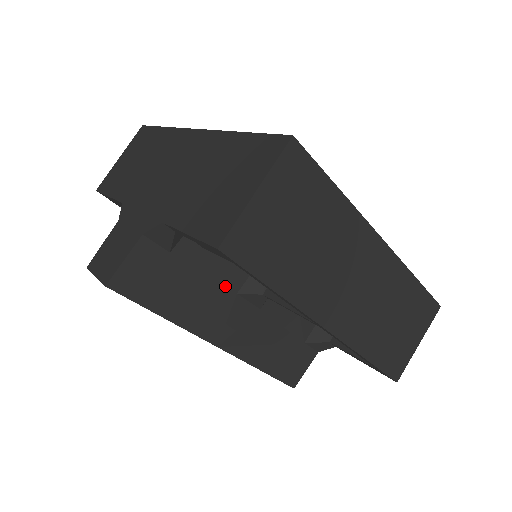
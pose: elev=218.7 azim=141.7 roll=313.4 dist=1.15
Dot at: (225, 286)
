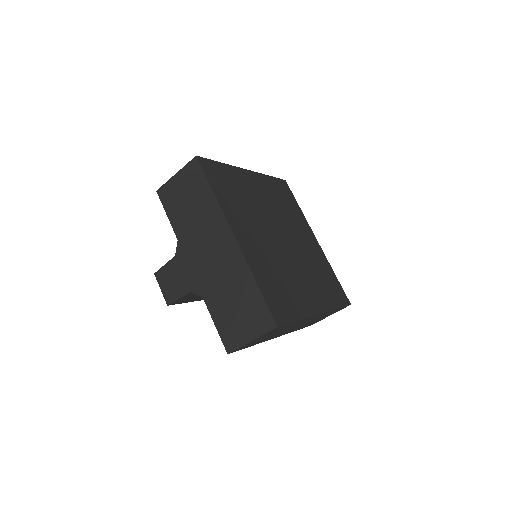
Dot at: occluded
